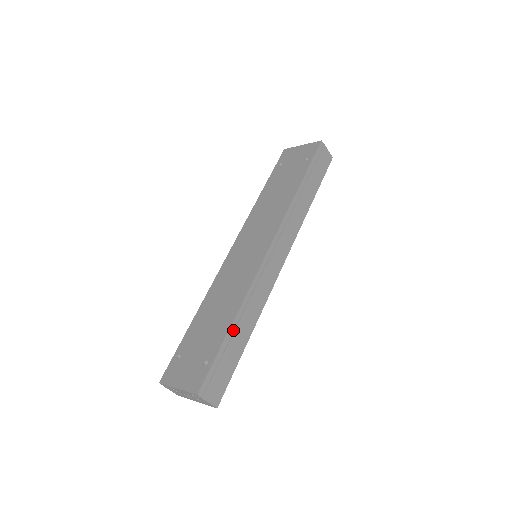
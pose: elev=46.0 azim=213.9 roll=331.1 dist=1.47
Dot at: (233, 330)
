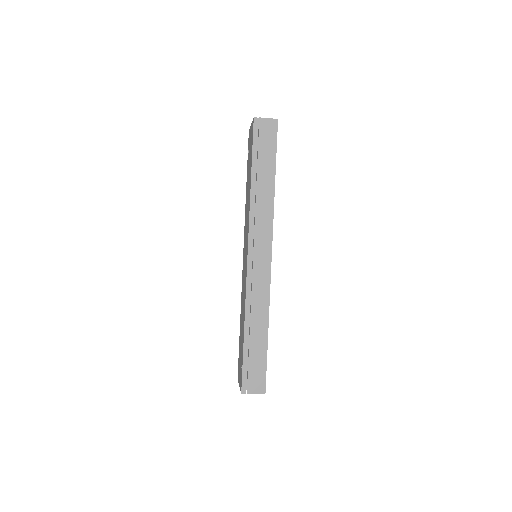
Dot at: (248, 336)
